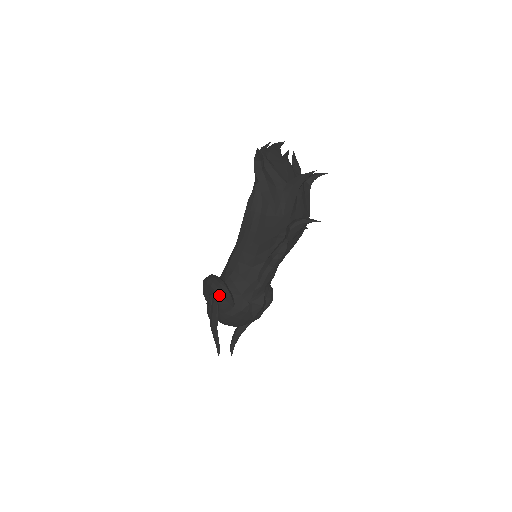
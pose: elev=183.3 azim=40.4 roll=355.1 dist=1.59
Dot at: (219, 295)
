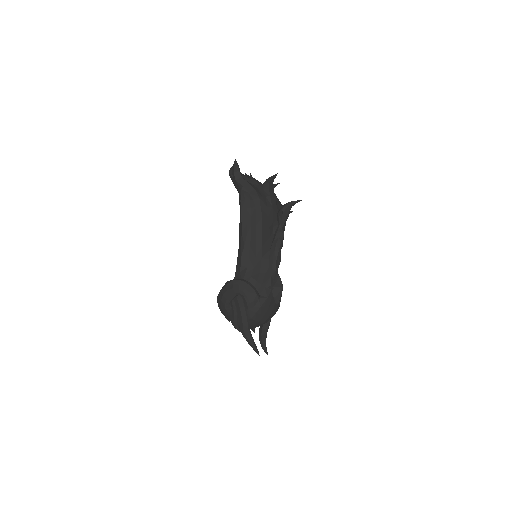
Dot at: (244, 291)
